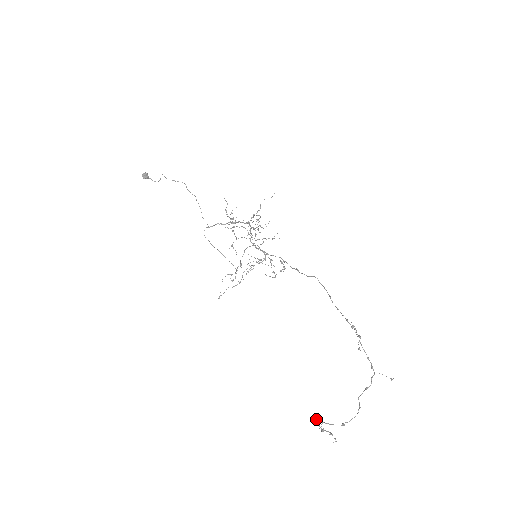
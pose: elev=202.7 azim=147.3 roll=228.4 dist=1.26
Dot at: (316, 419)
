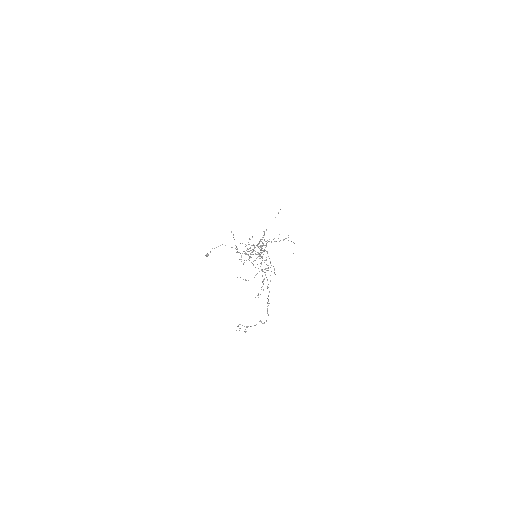
Dot at: (246, 327)
